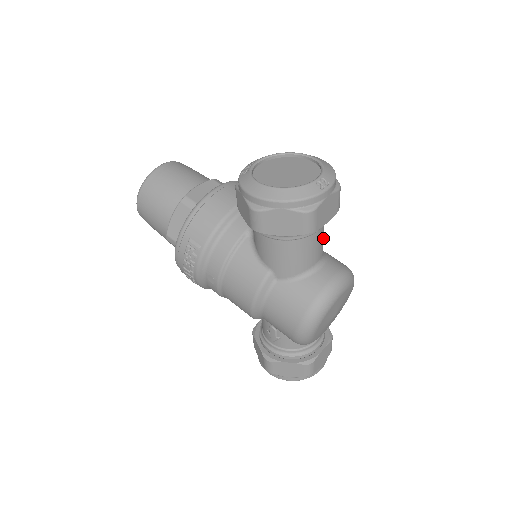
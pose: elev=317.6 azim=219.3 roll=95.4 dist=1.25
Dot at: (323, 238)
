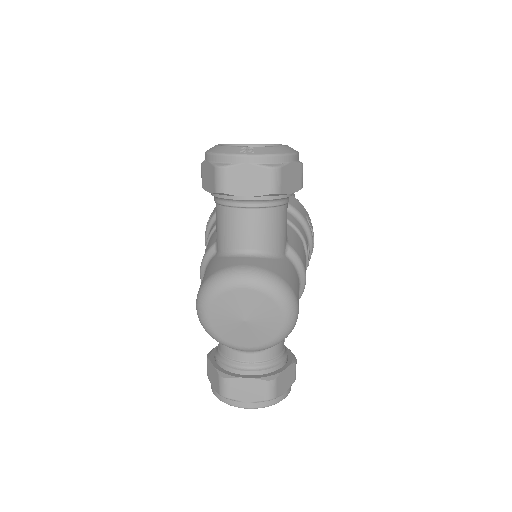
Dot at: (265, 229)
